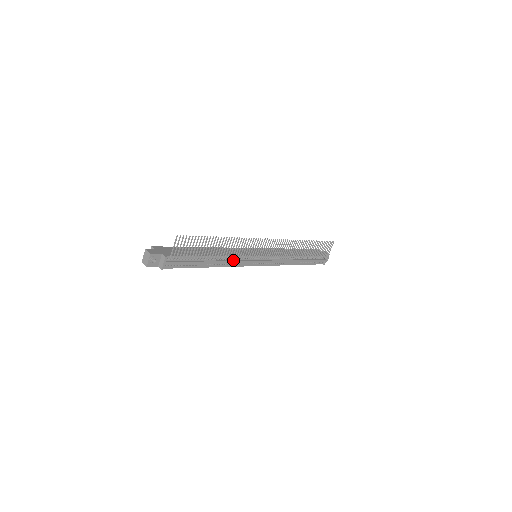
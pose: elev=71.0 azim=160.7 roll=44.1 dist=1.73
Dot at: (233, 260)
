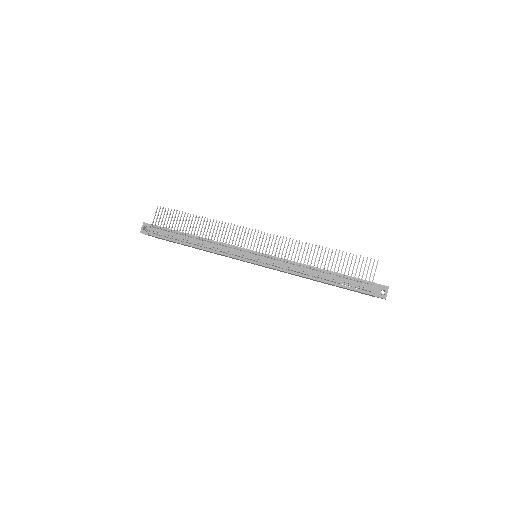
Dot at: (218, 246)
